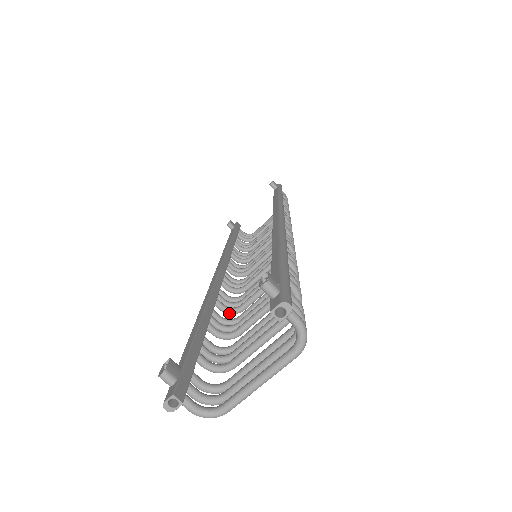
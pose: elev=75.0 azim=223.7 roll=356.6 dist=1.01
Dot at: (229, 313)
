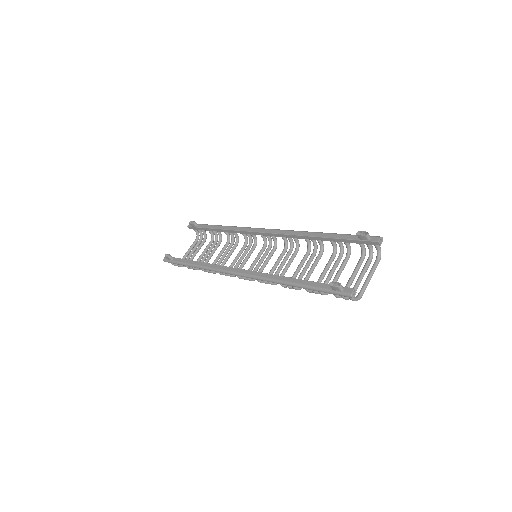
Dot at: (275, 284)
